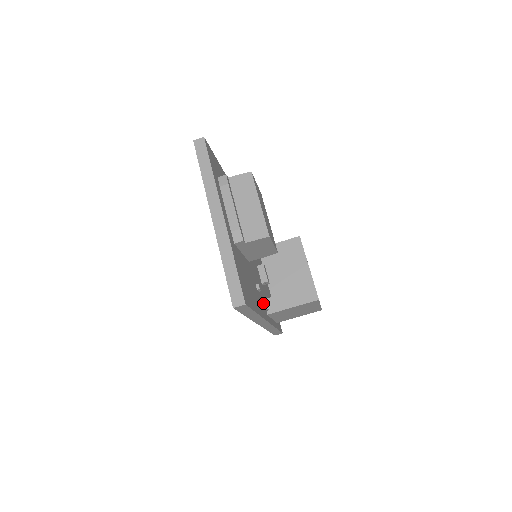
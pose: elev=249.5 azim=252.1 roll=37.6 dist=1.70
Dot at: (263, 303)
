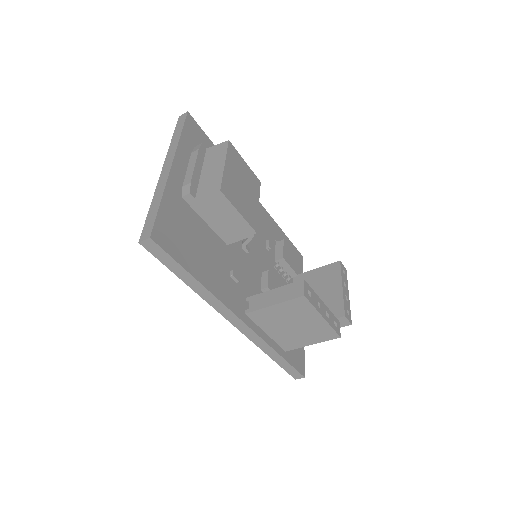
Dot at: (243, 300)
